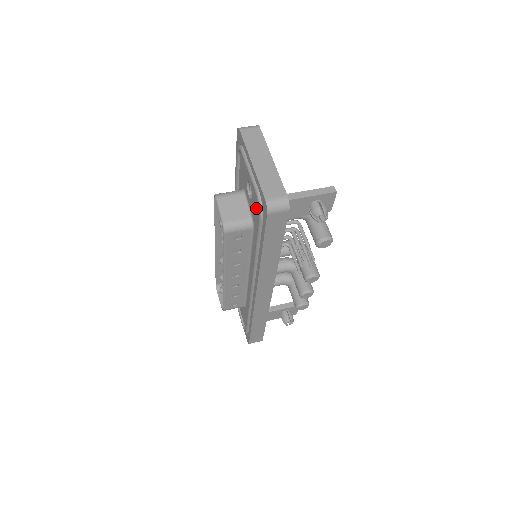
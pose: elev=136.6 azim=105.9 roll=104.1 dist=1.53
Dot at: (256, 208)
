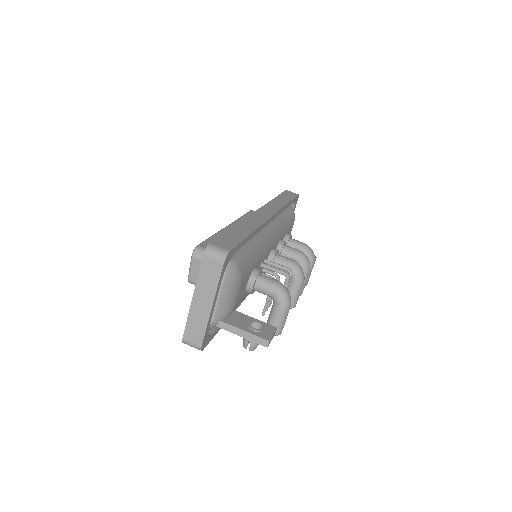
Dot at: occluded
